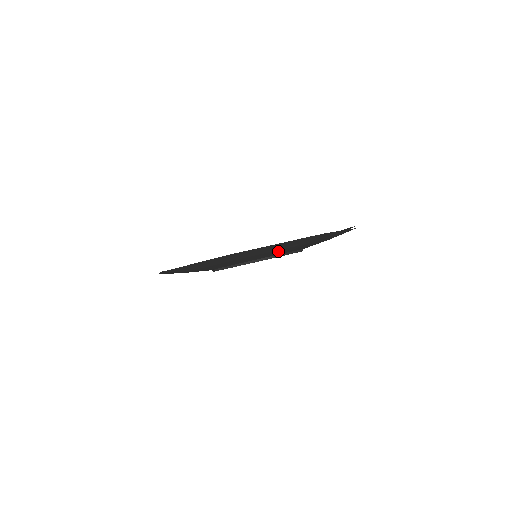
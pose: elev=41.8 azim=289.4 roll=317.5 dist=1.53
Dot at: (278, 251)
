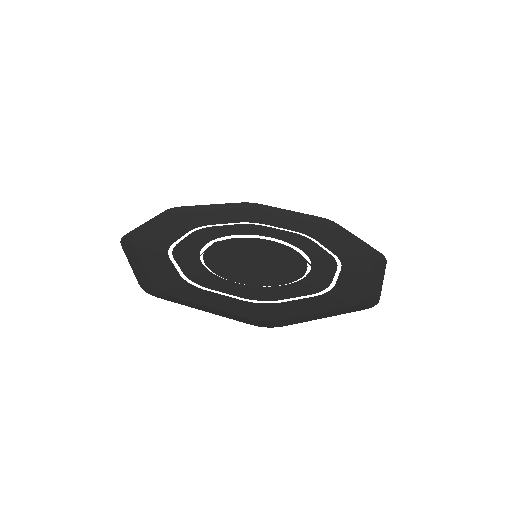
Dot at: occluded
